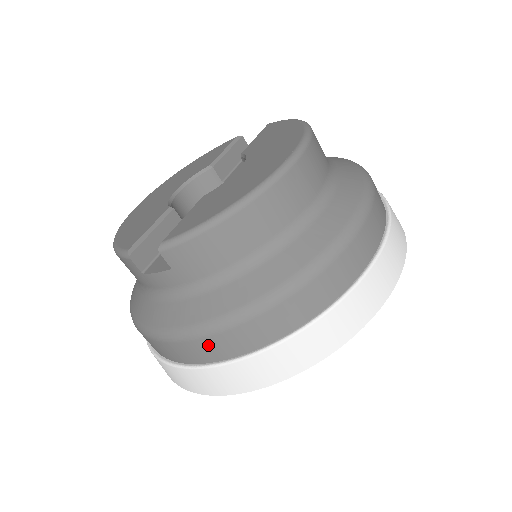
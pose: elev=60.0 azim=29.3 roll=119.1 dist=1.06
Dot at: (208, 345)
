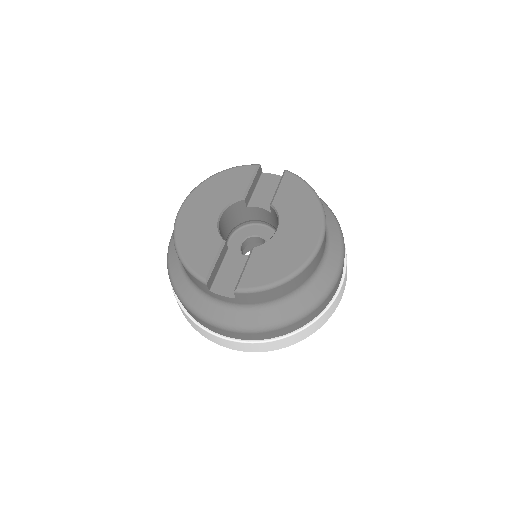
Dot at: (245, 335)
